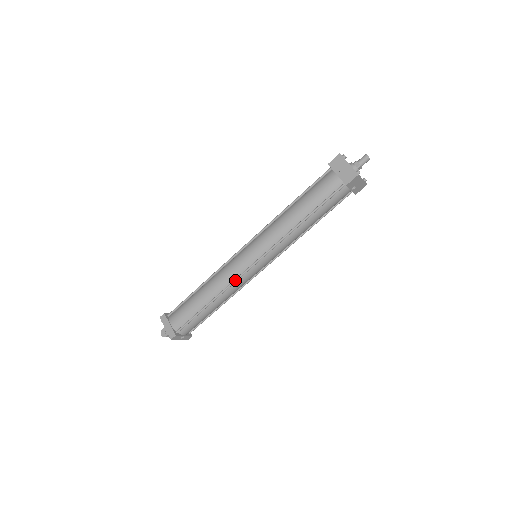
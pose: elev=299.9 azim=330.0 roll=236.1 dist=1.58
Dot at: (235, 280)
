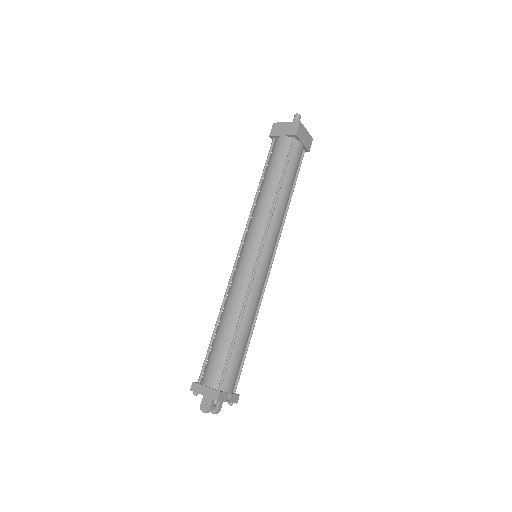
Dot at: (250, 284)
